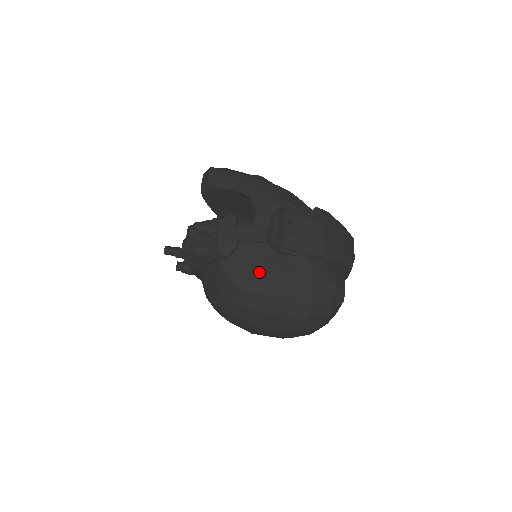
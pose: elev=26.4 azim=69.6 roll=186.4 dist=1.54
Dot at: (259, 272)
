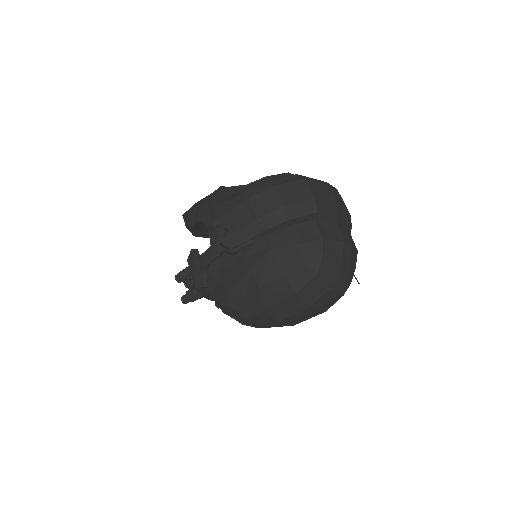
Dot at: (230, 283)
